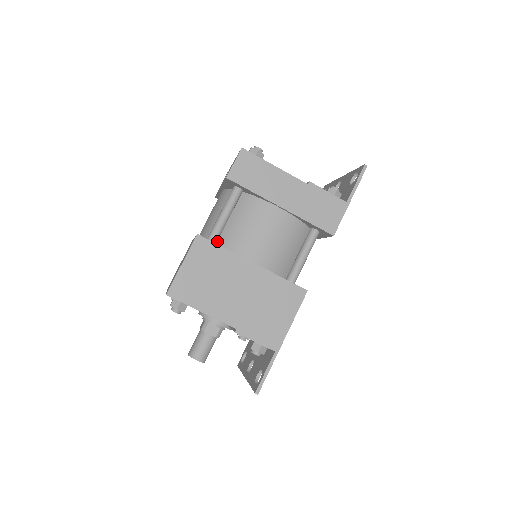
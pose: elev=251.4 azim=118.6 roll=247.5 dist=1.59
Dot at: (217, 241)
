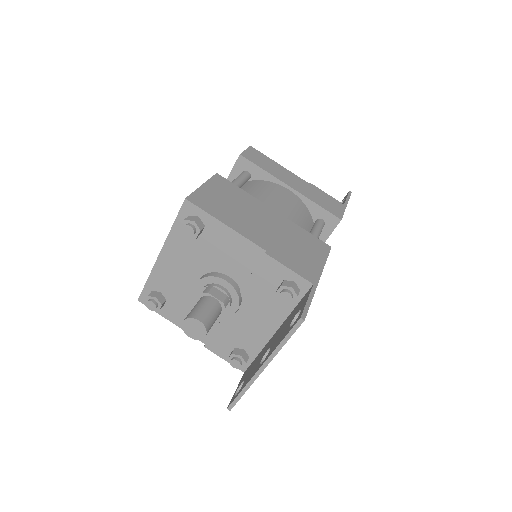
Dot at: occluded
